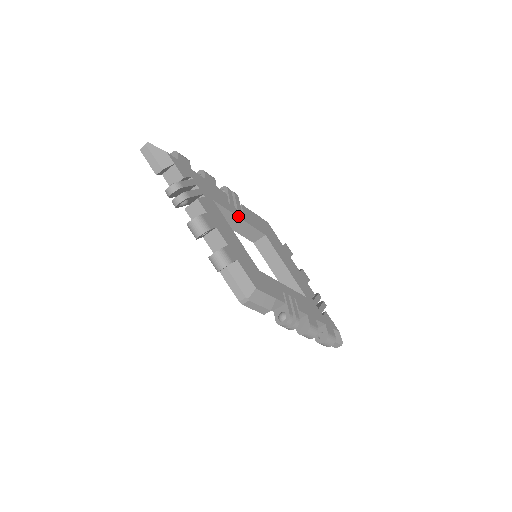
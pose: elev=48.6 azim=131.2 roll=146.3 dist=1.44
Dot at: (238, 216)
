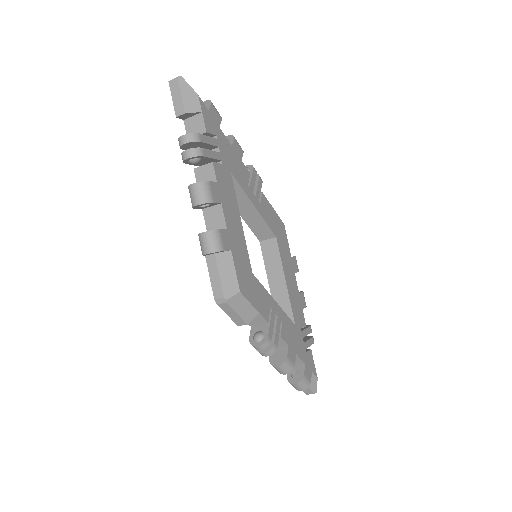
Dot at: (253, 203)
